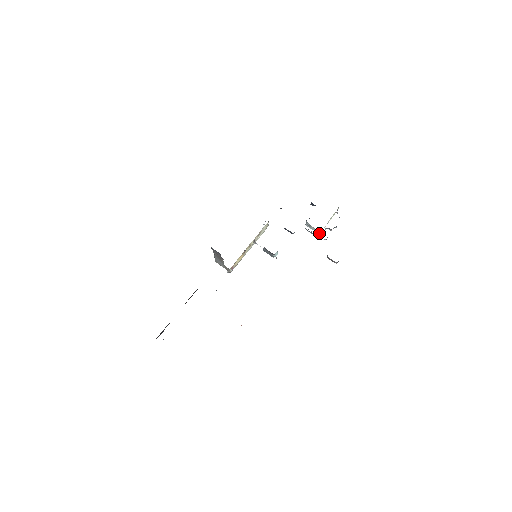
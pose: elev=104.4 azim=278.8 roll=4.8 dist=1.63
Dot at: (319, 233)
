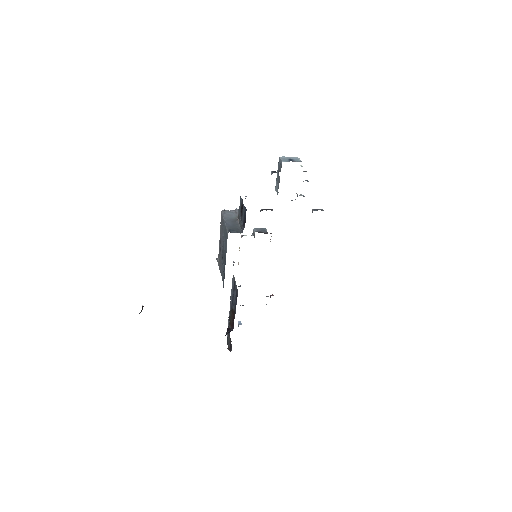
Dot at: occluded
